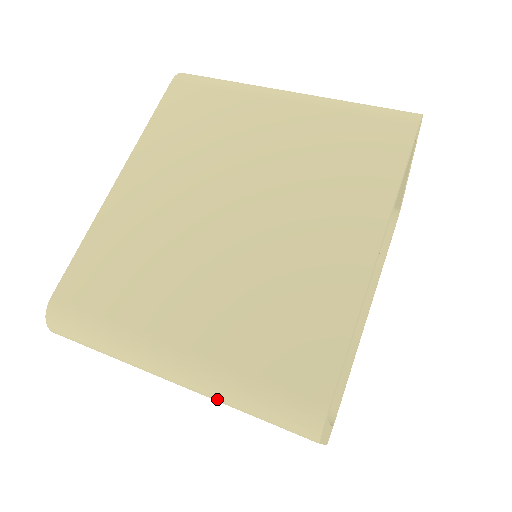
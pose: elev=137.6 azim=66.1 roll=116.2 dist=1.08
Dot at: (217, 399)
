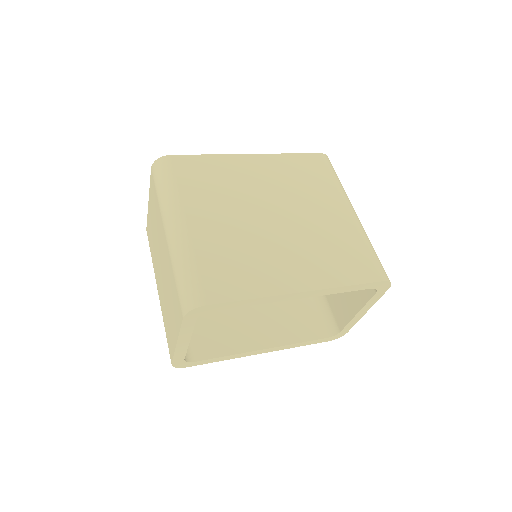
Dot at: (172, 258)
